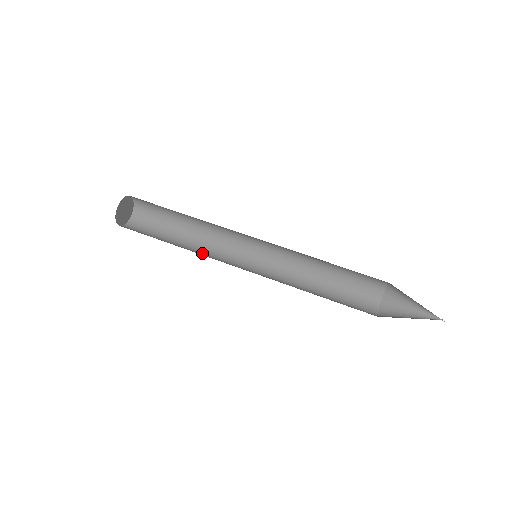
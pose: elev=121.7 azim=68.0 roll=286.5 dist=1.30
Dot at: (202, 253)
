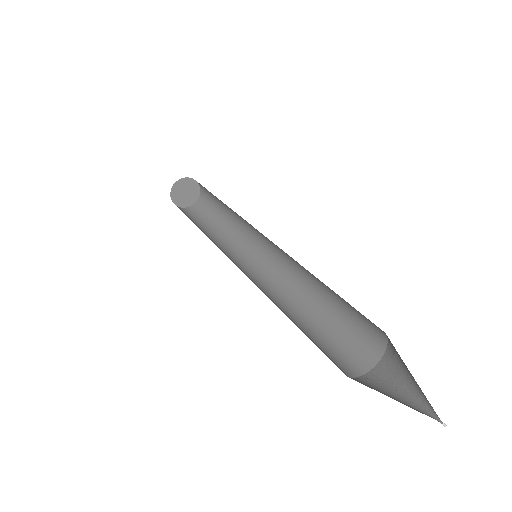
Dot at: occluded
